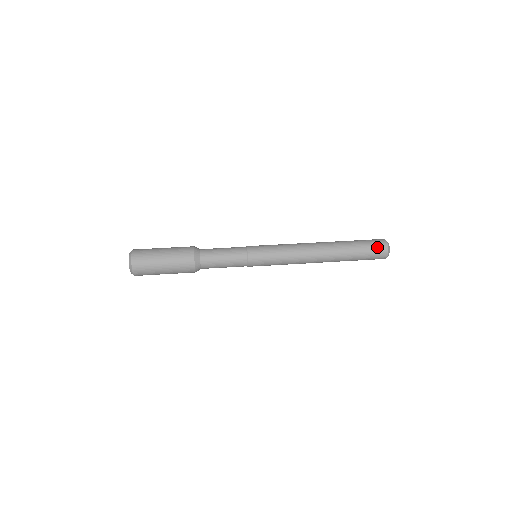
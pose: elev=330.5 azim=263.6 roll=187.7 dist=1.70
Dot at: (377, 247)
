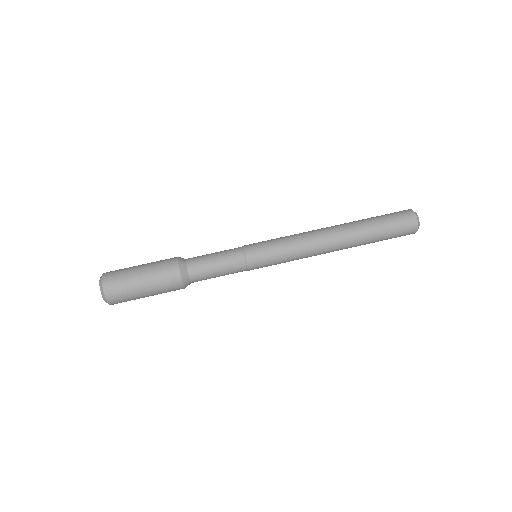
Dot at: (404, 233)
